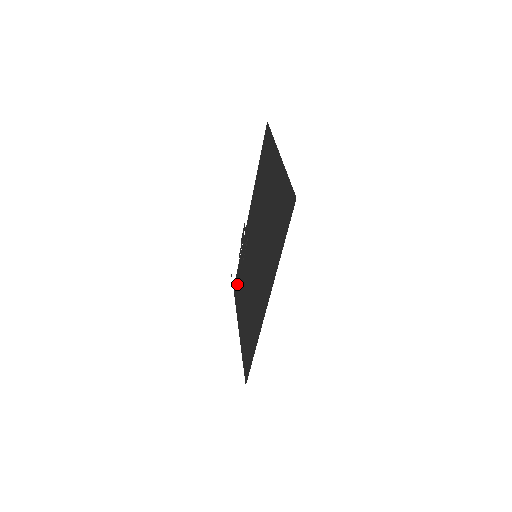
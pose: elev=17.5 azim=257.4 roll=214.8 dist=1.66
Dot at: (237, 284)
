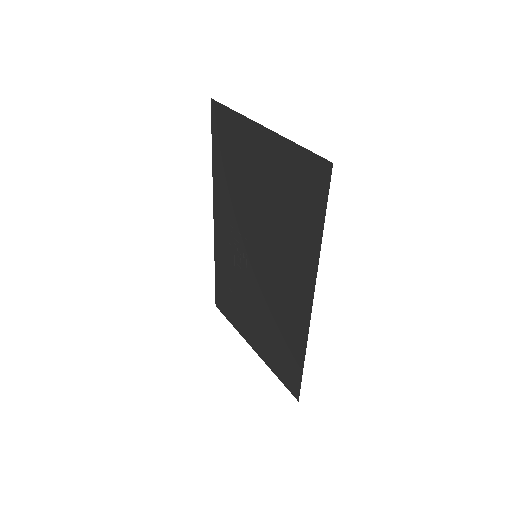
Dot at: (222, 298)
